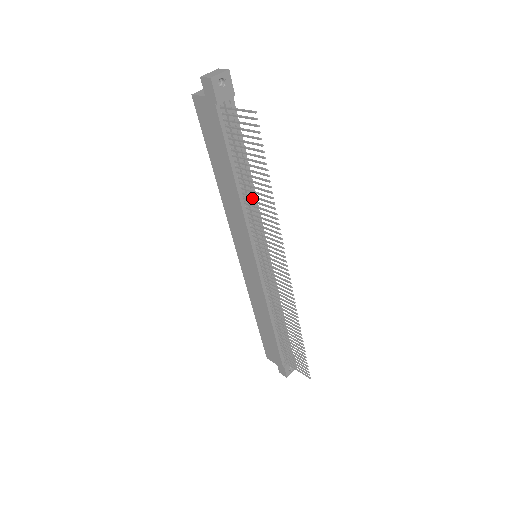
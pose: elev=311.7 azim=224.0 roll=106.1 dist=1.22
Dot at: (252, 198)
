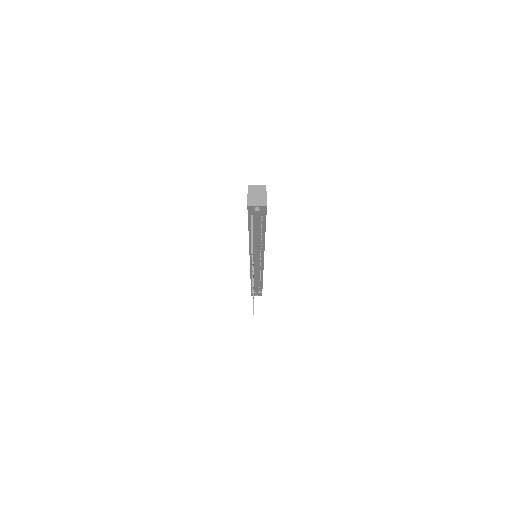
Dot at: (261, 244)
